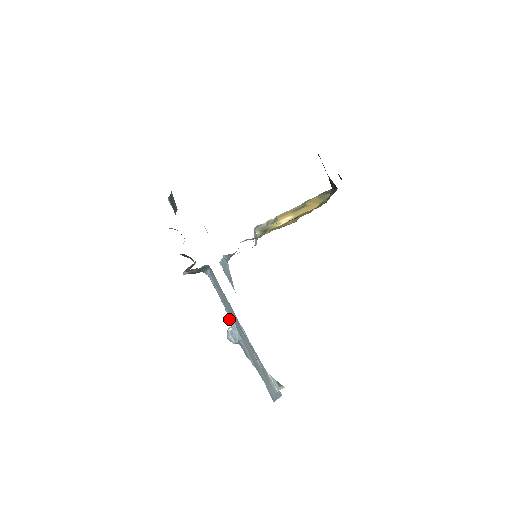
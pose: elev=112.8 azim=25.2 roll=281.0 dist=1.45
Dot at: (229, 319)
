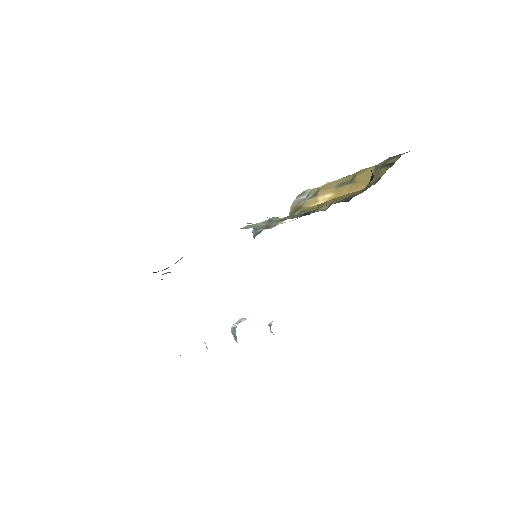
Dot at: occluded
